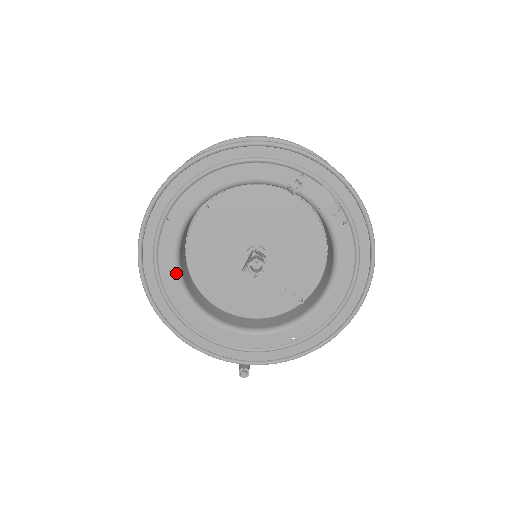
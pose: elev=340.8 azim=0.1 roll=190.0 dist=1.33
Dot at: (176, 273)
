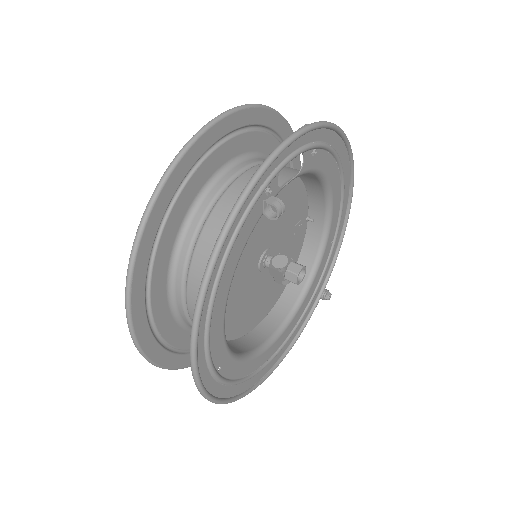
Dot at: (253, 359)
